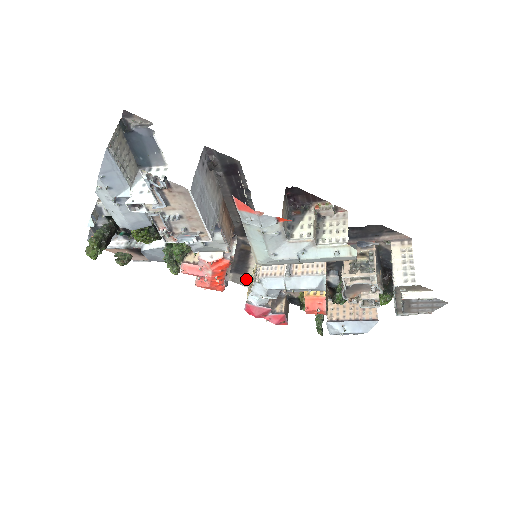
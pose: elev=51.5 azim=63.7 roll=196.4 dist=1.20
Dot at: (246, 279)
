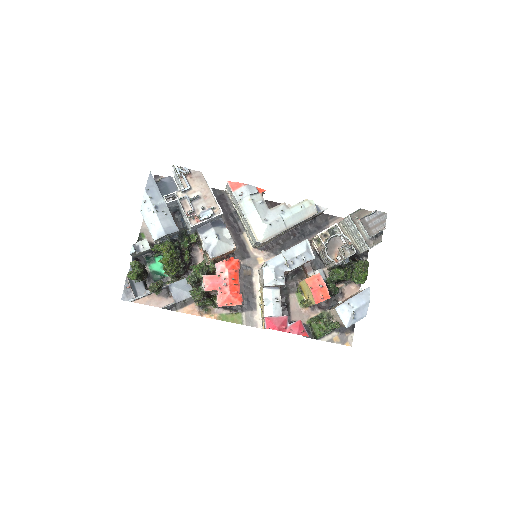
Dot at: (258, 316)
